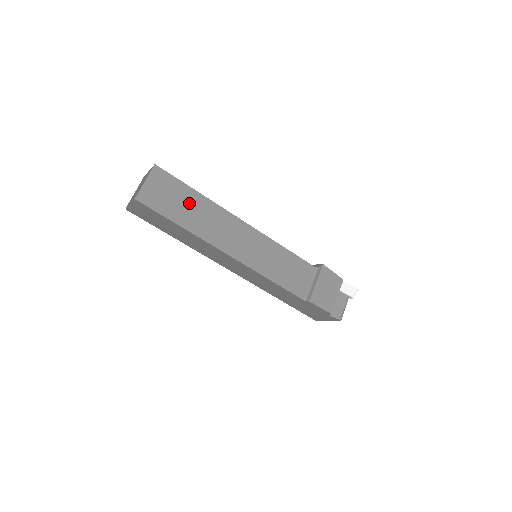
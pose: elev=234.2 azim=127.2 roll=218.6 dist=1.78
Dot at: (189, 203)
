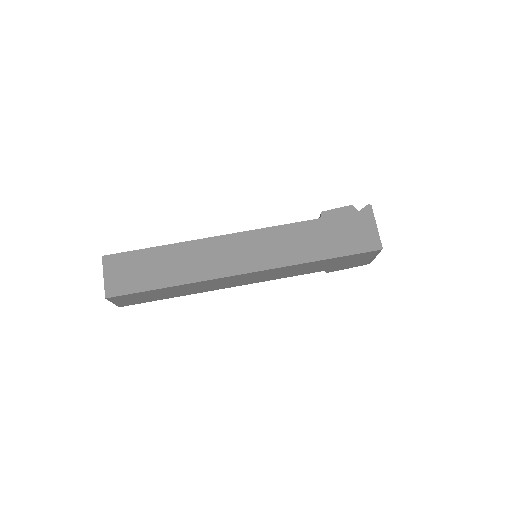
Dot at: occluded
